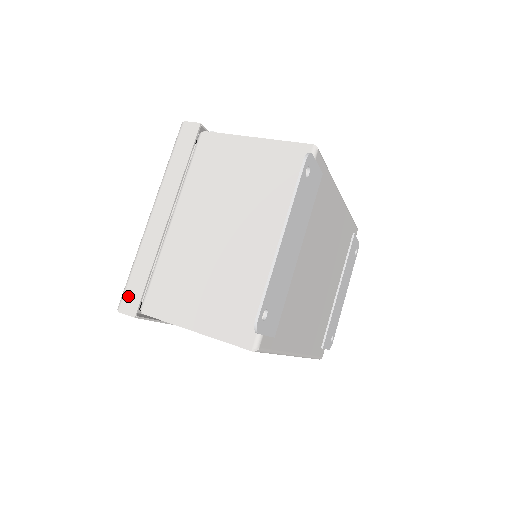
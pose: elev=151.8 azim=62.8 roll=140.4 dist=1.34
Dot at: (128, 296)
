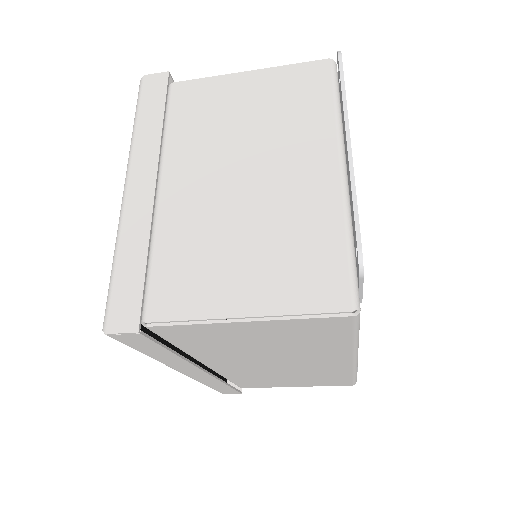
Dot at: (117, 305)
